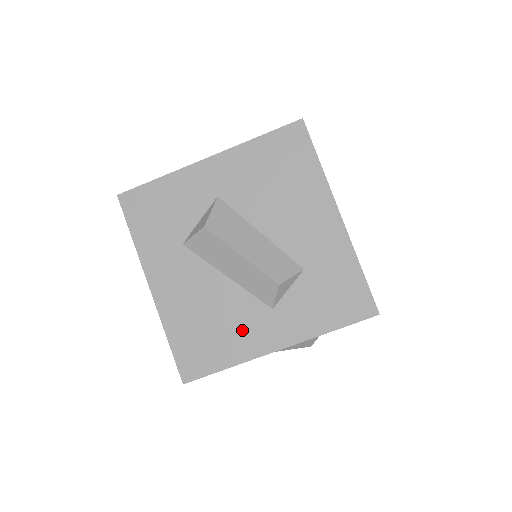
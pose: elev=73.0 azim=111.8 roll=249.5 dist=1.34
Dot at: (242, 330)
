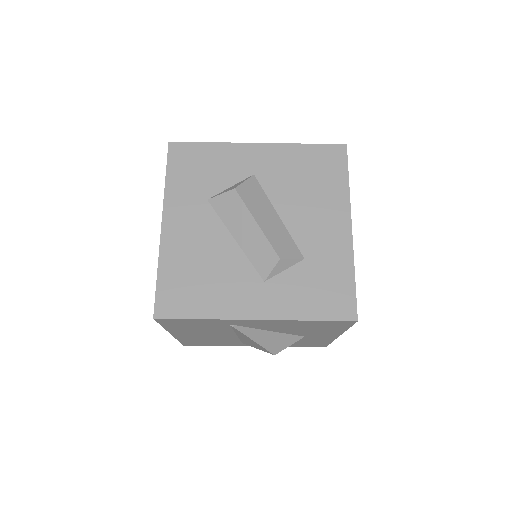
Dot at: (229, 290)
